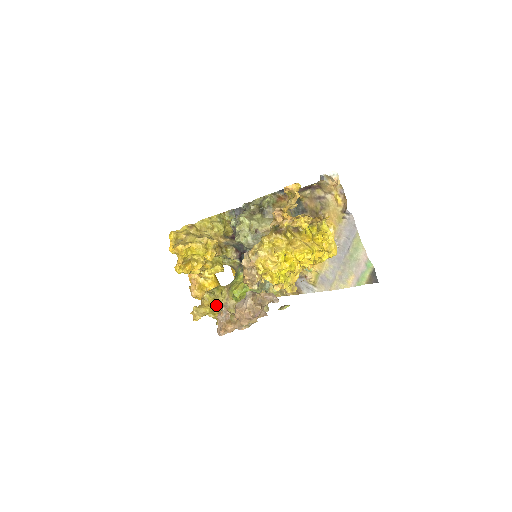
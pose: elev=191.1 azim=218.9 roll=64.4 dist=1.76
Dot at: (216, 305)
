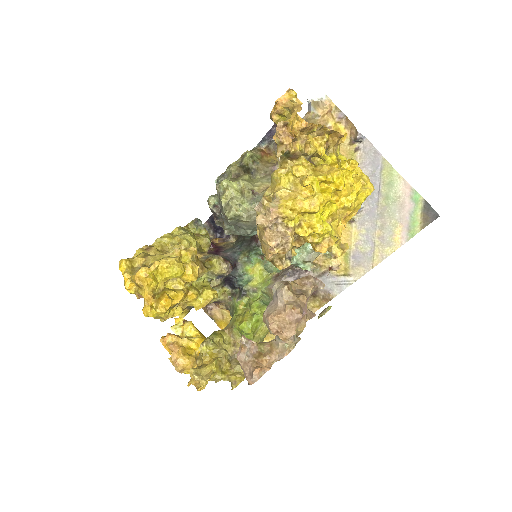
Dot at: (222, 357)
